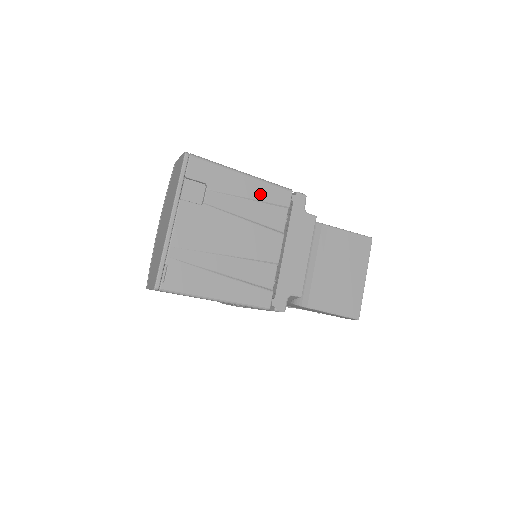
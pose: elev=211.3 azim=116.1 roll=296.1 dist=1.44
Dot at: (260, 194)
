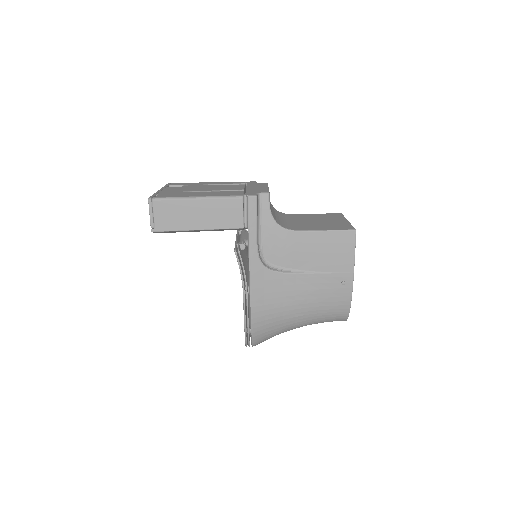
Dot at: (221, 183)
